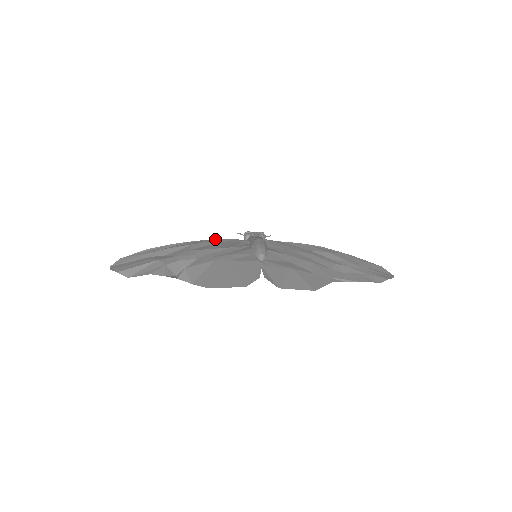
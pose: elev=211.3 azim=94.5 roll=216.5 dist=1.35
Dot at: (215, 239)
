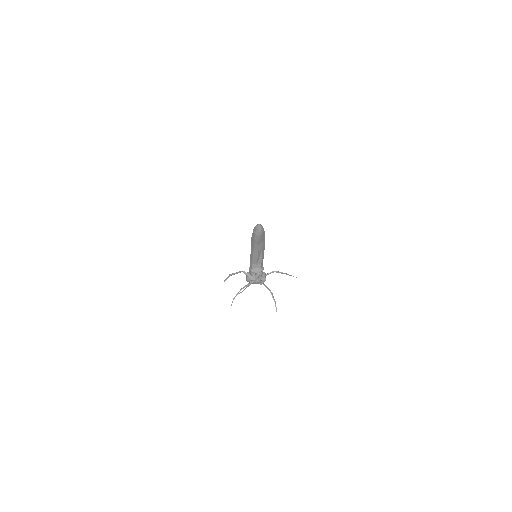
Dot at: occluded
